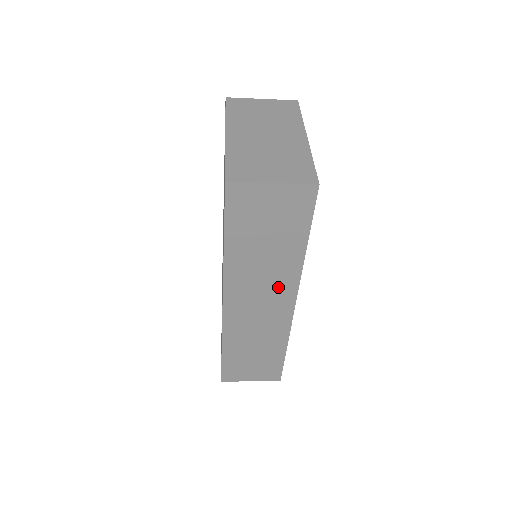
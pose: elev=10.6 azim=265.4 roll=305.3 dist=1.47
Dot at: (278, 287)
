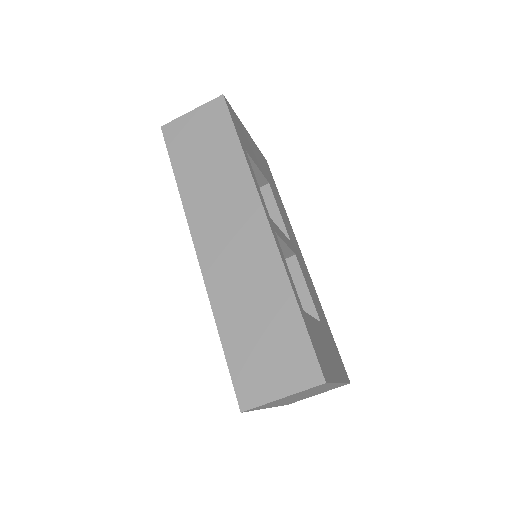
Dot at: (239, 203)
